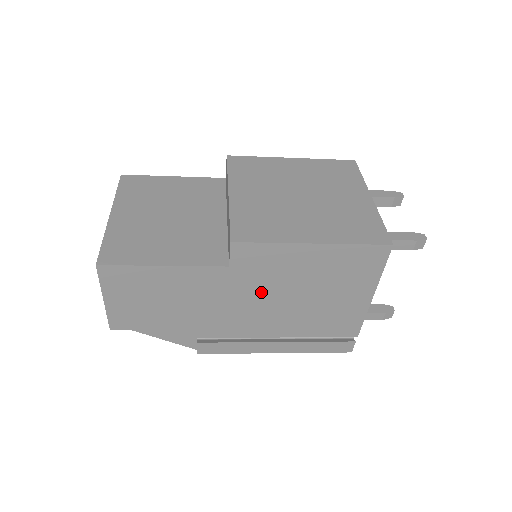
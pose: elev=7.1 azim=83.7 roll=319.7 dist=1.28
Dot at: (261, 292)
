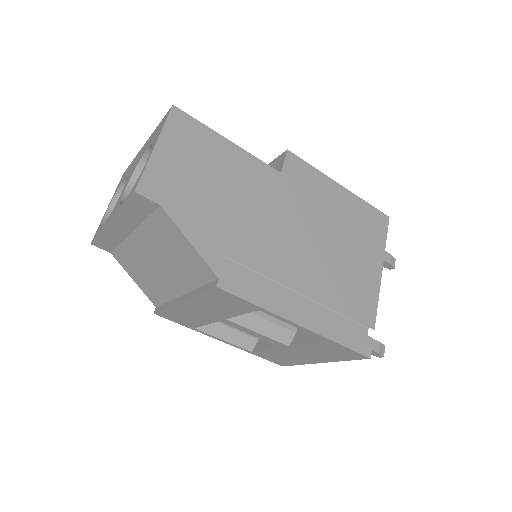
Dot at: (300, 218)
